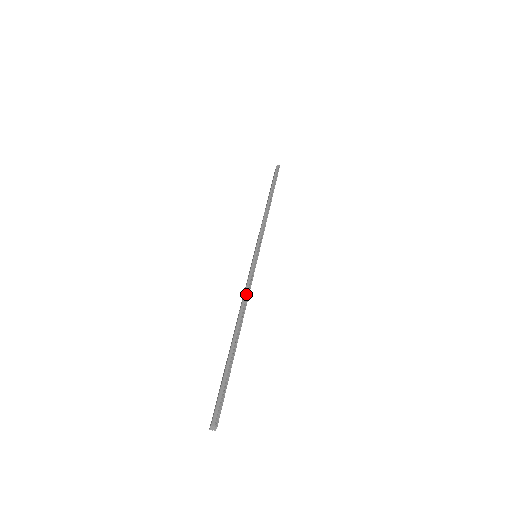
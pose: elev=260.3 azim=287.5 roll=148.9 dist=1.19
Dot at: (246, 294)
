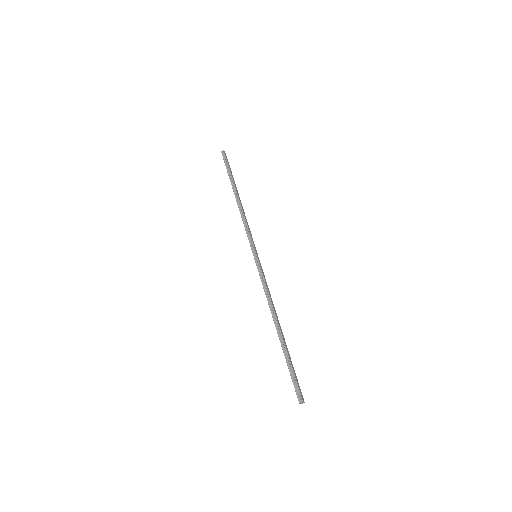
Dot at: (267, 296)
